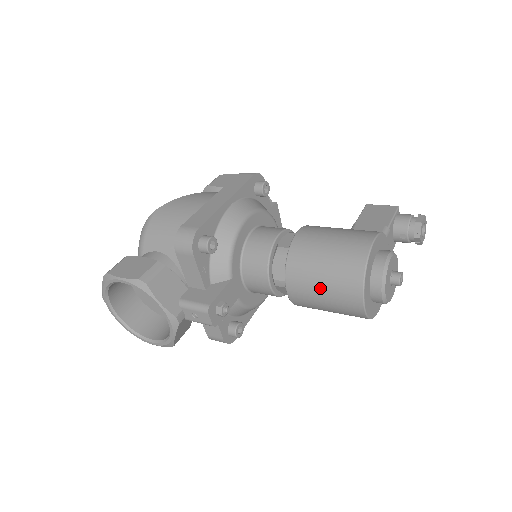
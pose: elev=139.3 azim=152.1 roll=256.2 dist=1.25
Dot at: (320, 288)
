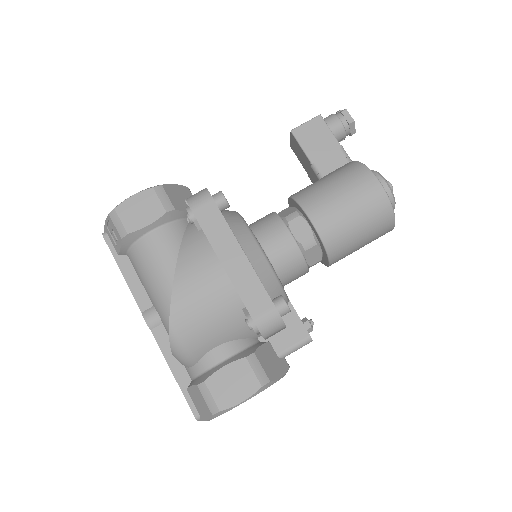
Dot at: (361, 246)
